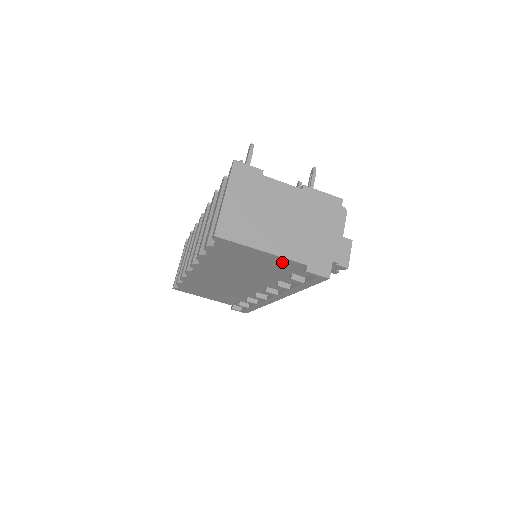
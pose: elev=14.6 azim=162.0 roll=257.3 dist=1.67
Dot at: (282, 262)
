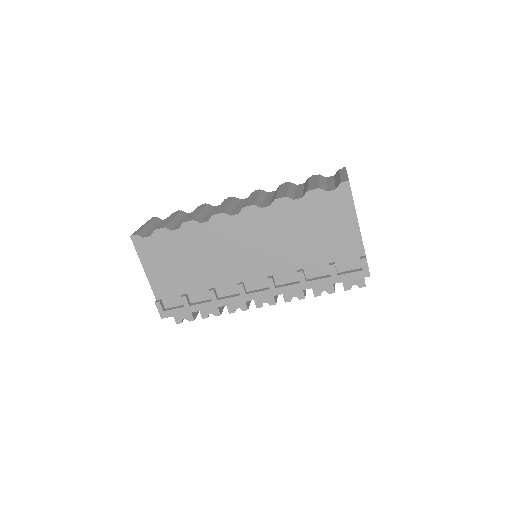
Dot at: (351, 242)
